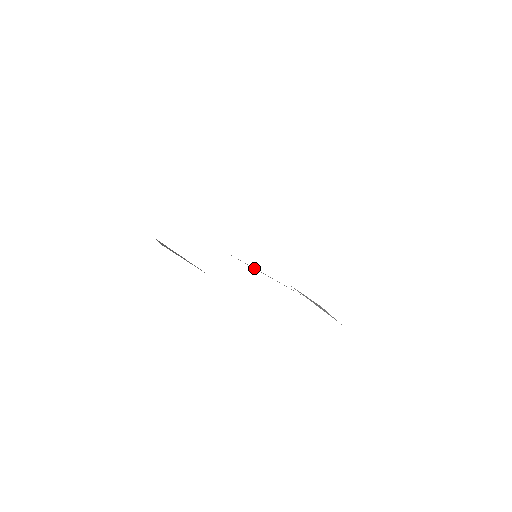
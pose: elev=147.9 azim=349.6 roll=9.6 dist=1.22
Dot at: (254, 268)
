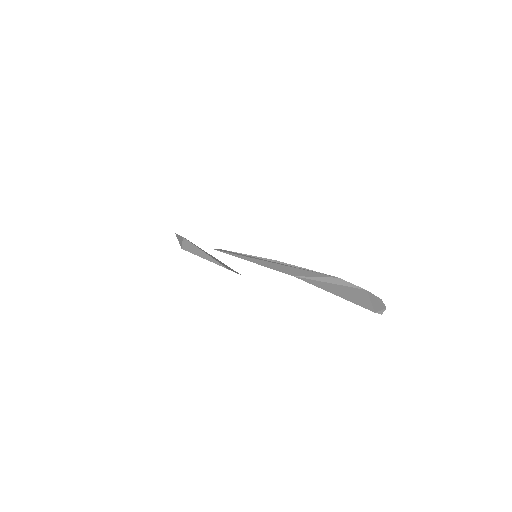
Dot at: (263, 259)
